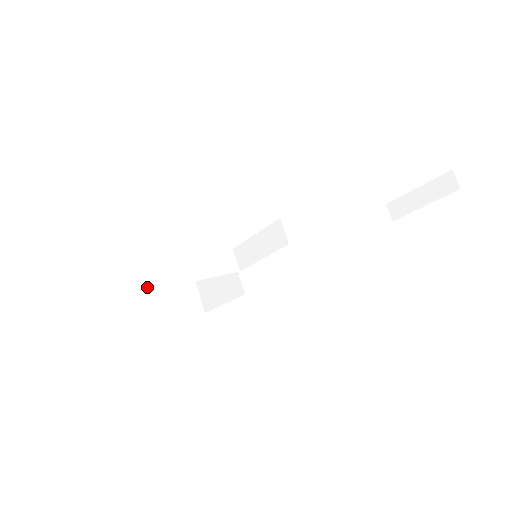
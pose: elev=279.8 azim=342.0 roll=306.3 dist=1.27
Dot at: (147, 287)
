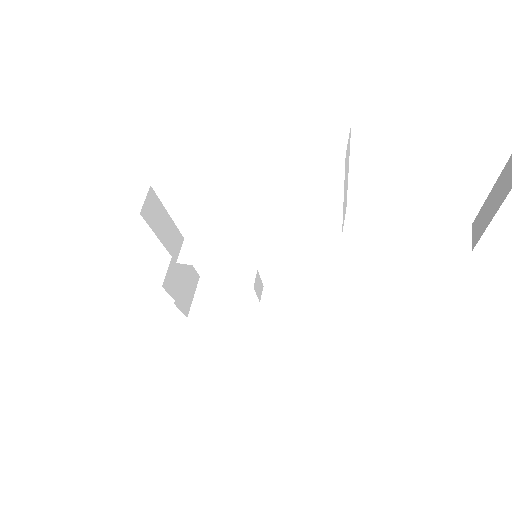
Dot at: (210, 281)
